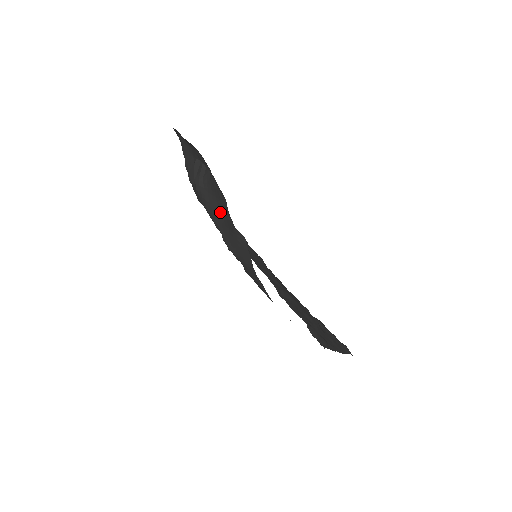
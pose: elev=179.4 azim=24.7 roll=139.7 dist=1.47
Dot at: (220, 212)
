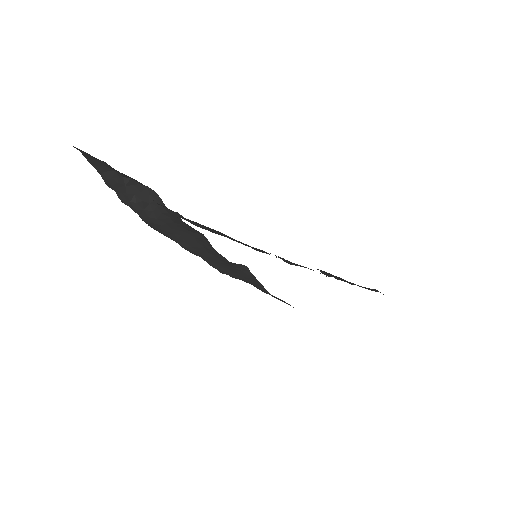
Dot at: (197, 243)
